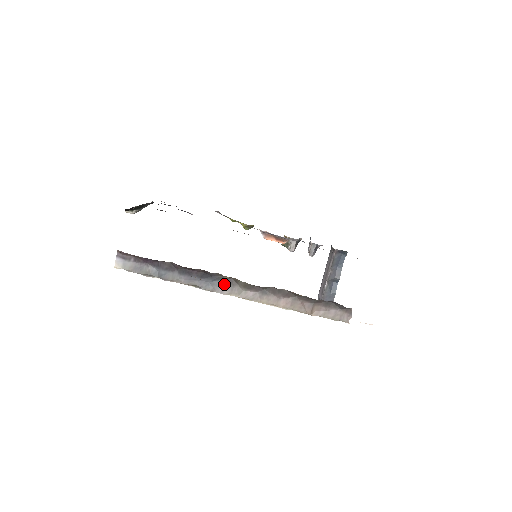
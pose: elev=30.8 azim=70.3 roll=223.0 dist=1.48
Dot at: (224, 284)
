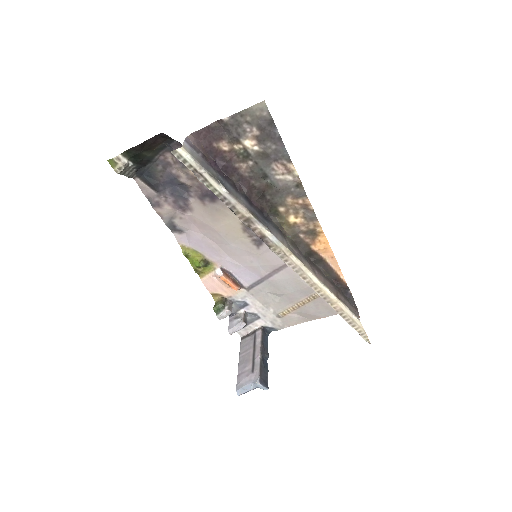
Dot at: (277, 231)
